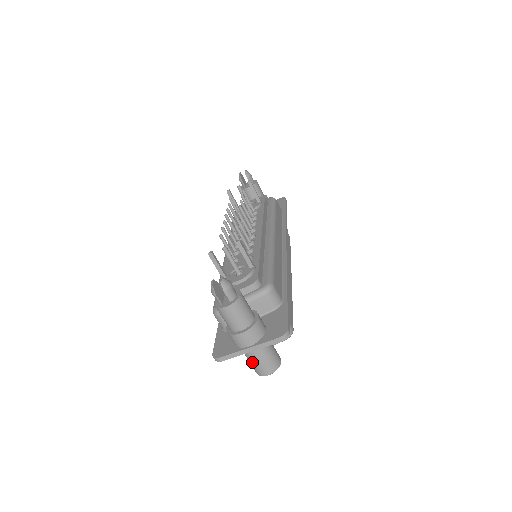
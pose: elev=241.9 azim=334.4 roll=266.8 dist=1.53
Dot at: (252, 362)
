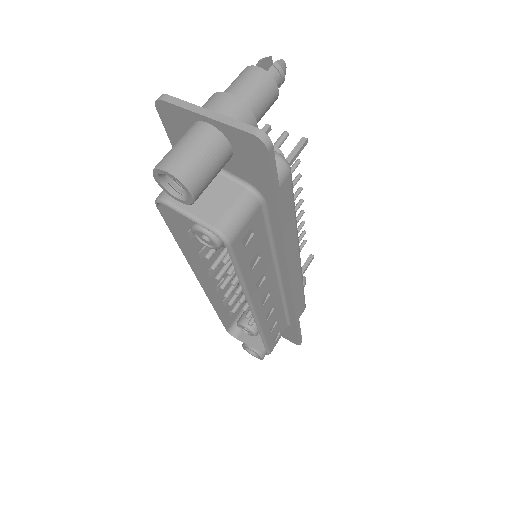
Dot at: (178, 143)
